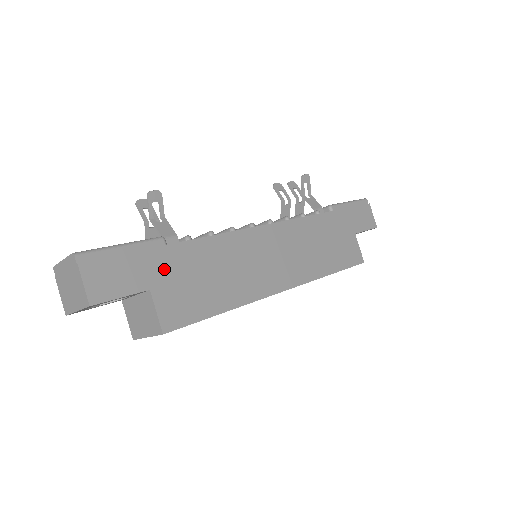
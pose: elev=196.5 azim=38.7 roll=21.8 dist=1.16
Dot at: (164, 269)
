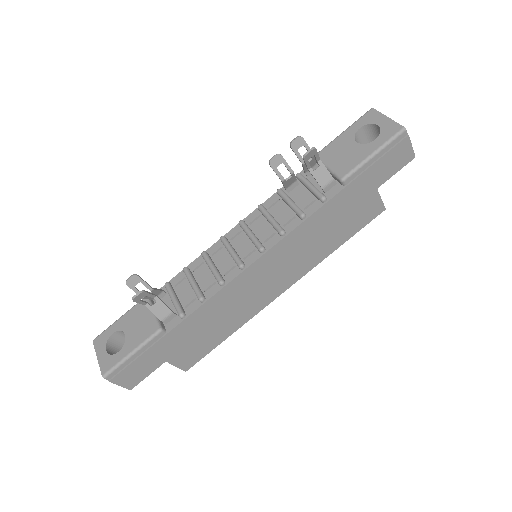
Dot at: (171, 347)
